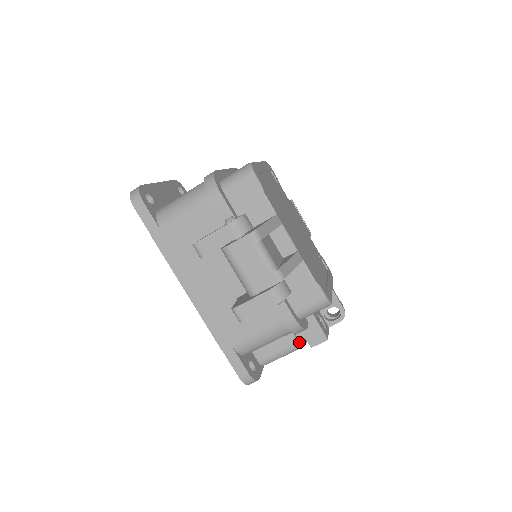
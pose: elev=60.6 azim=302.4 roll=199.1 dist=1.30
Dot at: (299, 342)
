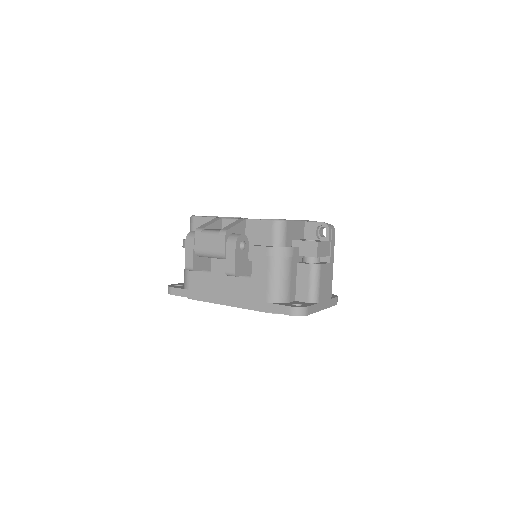
Dot at: (311, 264)
